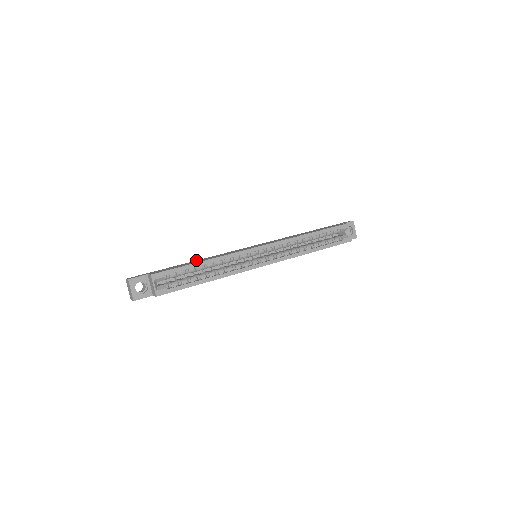
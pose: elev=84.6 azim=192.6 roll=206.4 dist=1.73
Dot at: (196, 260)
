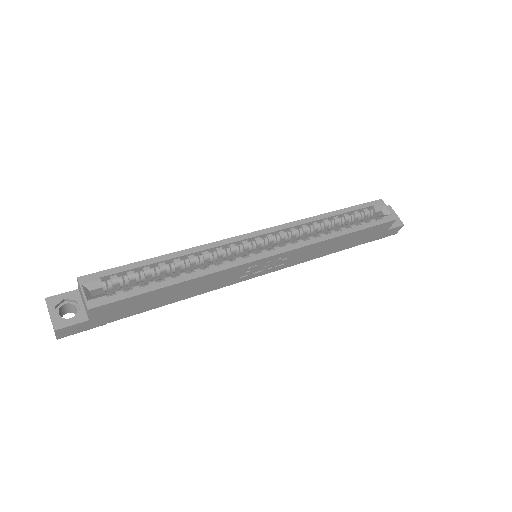
Dot at: occluded
